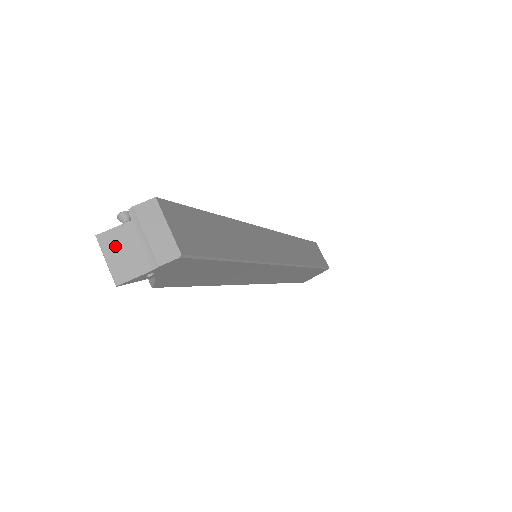
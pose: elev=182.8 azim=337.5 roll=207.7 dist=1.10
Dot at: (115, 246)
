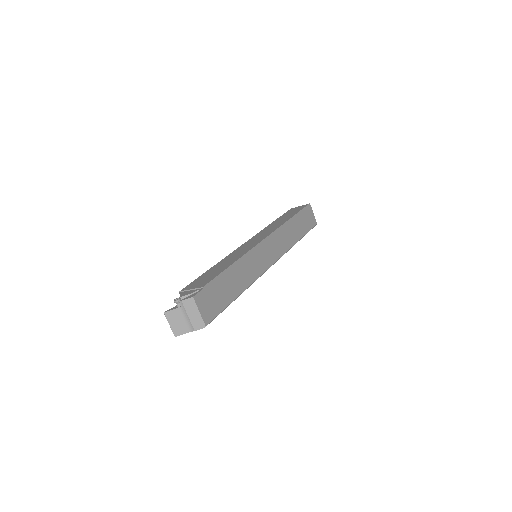
Dot at: (173, 319)
